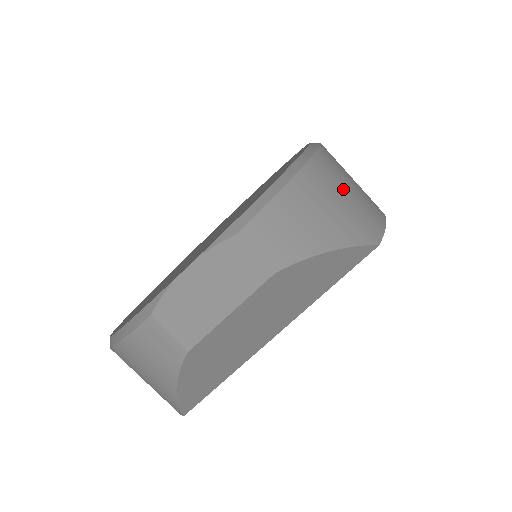
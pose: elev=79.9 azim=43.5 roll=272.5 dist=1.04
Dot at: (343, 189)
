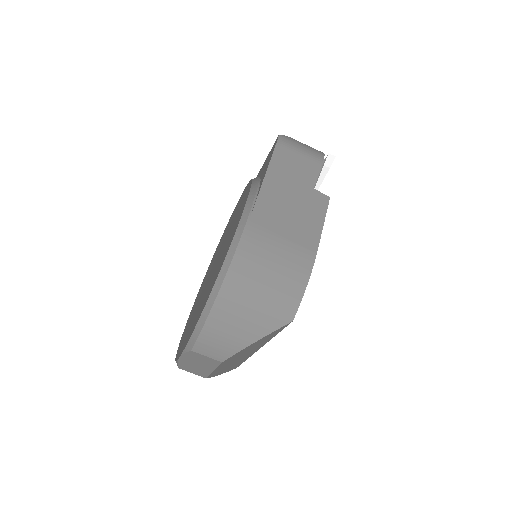
Dot at: (257, 289)
